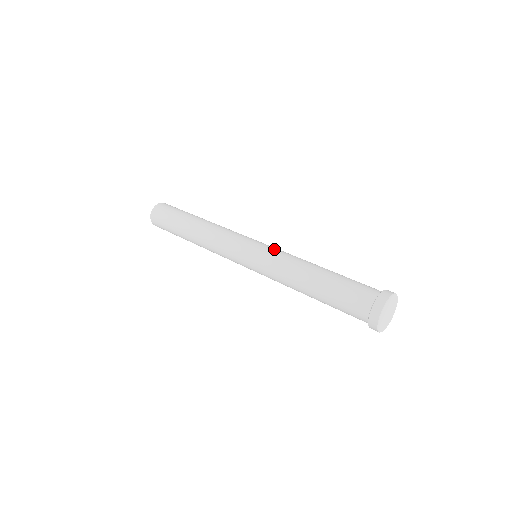
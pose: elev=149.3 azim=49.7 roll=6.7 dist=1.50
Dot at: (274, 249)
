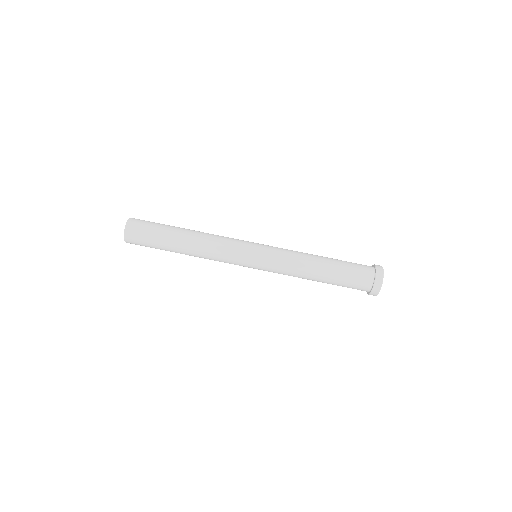
Dot at: (275, 257)
